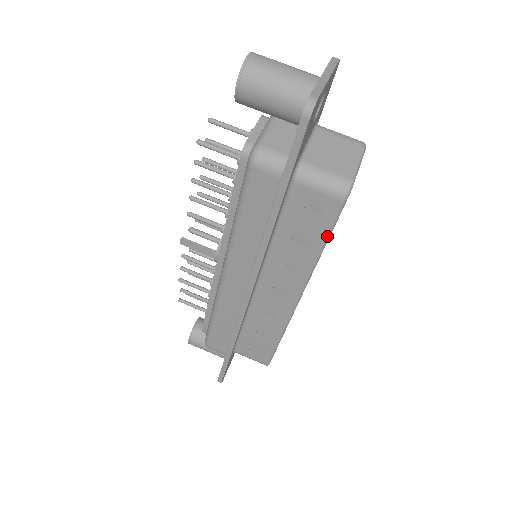
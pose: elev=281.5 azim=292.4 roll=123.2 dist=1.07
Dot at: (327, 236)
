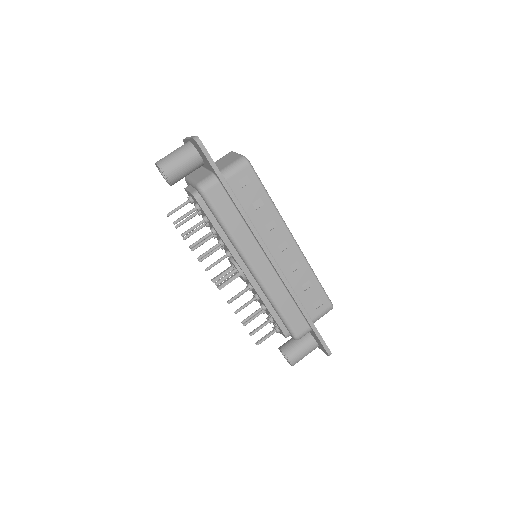
Dot at: (264, 188)
